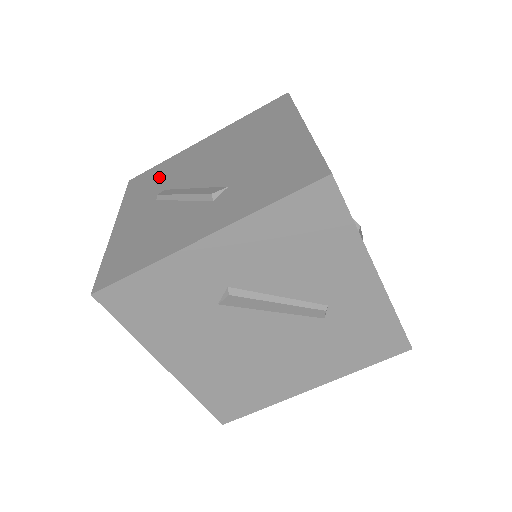
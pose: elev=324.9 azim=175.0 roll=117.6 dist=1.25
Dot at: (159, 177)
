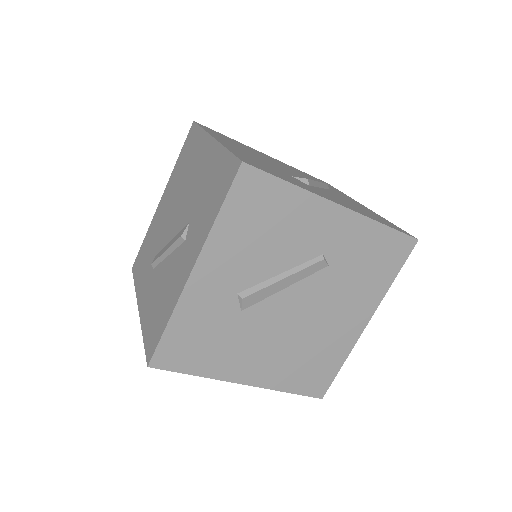
Dot at: (147, 251)
